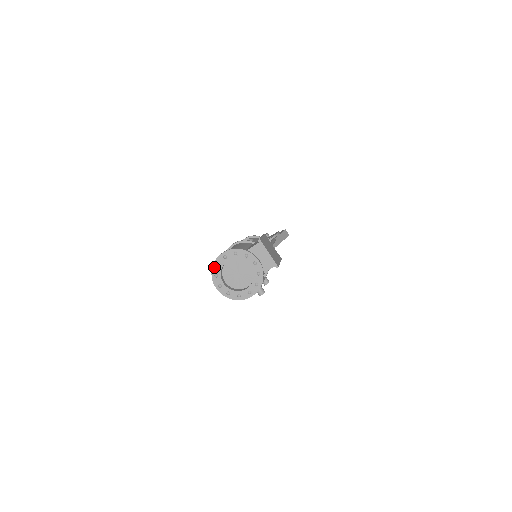
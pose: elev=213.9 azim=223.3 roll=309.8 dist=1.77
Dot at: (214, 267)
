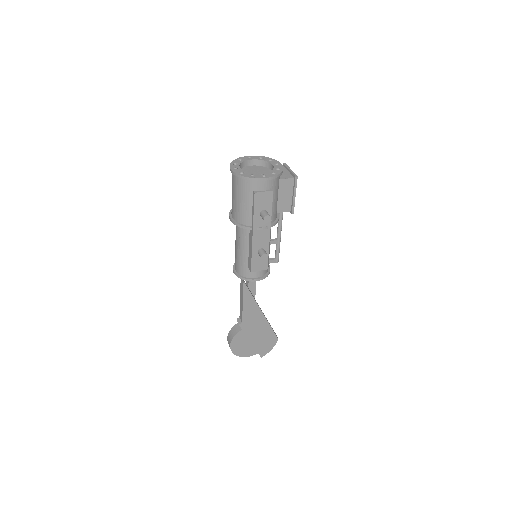
Dot at: (236, 160)
